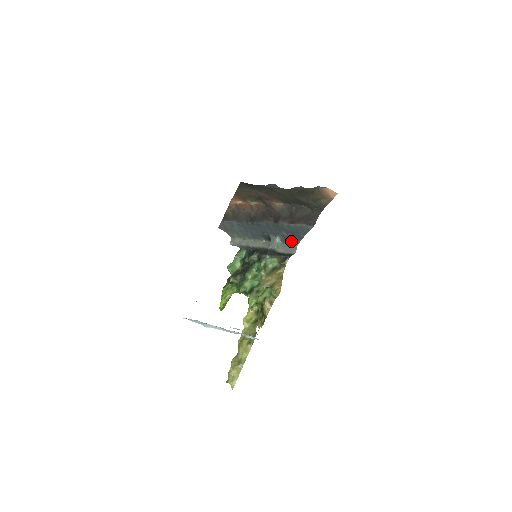
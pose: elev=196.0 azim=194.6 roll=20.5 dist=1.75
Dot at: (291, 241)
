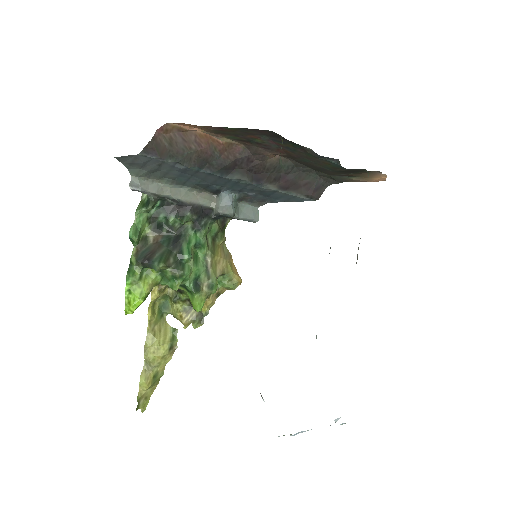
Dot at: (251, 201)
